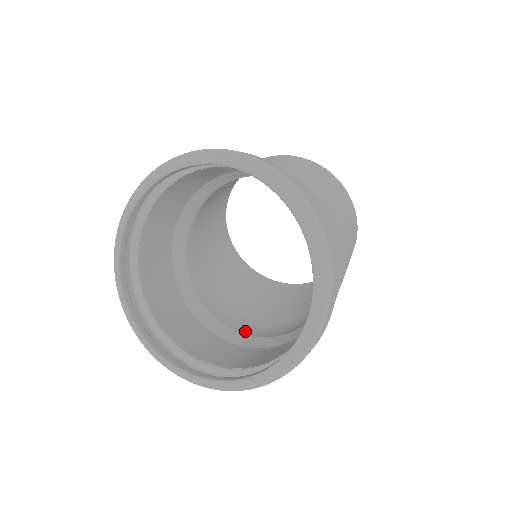
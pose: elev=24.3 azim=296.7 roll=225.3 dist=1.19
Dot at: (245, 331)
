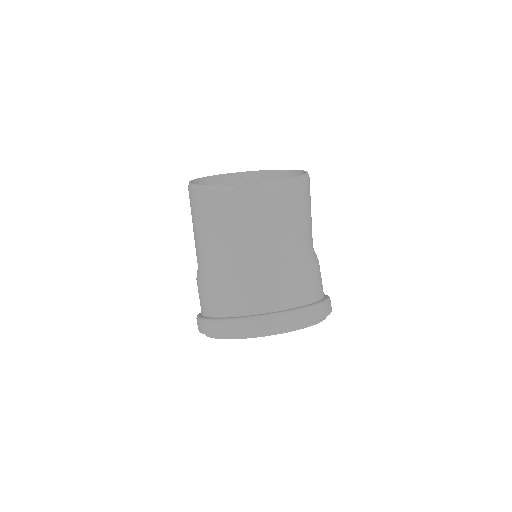
Dot at: occluded
